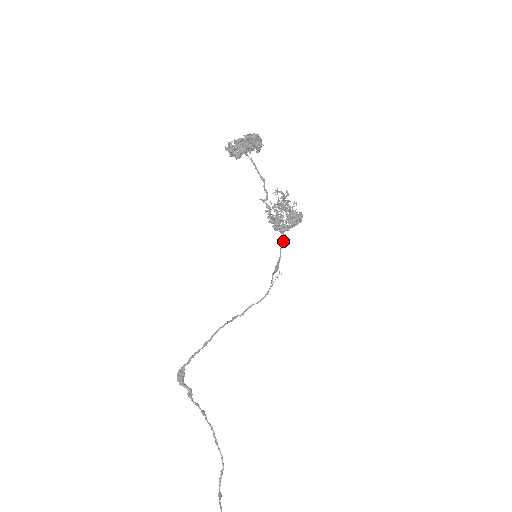
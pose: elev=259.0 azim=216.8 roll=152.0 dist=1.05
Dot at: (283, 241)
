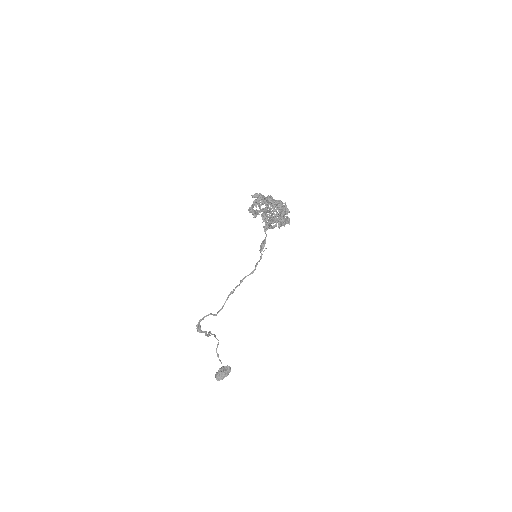
Dot at: occluded
